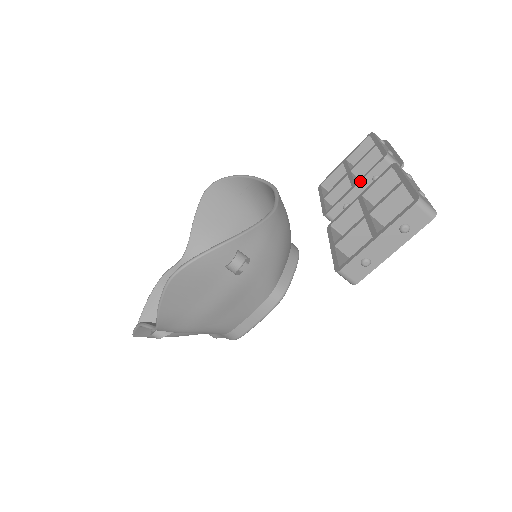
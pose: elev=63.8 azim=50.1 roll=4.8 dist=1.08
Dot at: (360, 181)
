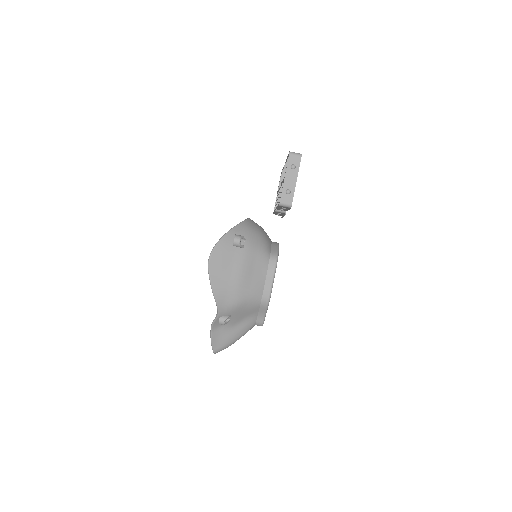
Dot at: occluded
